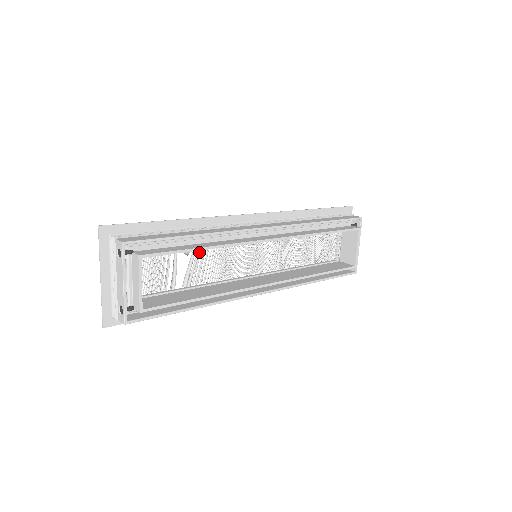
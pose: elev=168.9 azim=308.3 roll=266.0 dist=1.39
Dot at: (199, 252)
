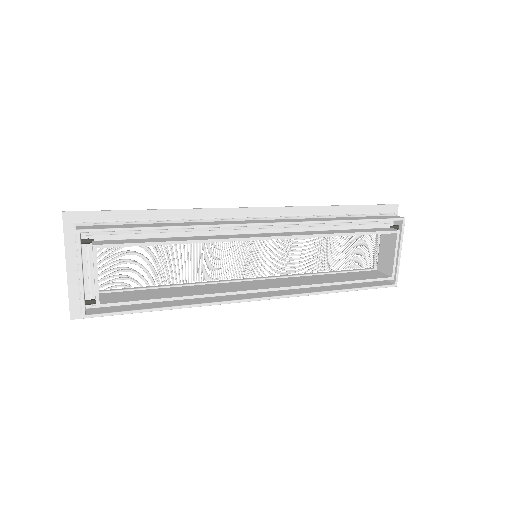
Dot at: occluded
